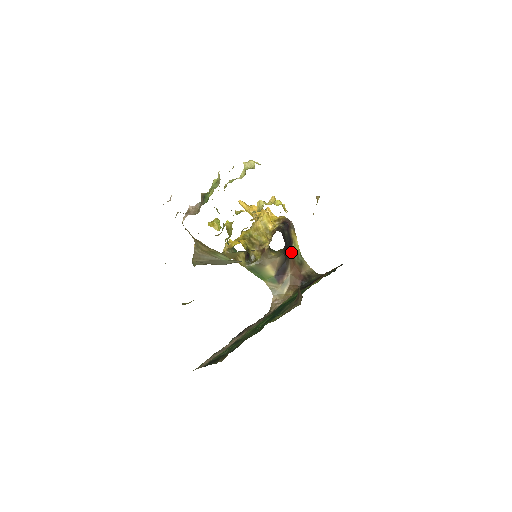
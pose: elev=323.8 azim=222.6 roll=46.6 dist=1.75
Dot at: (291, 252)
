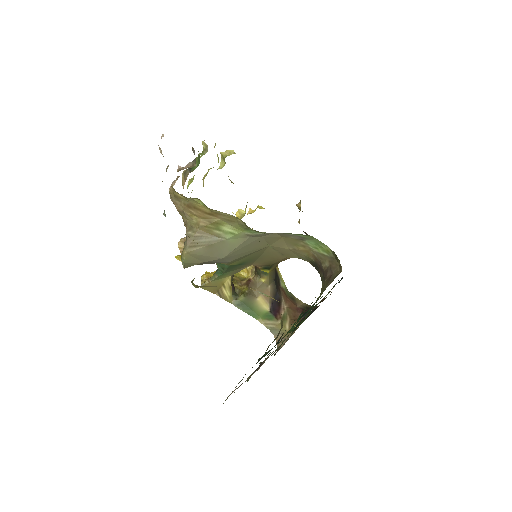
Dot at: (279, 283)
